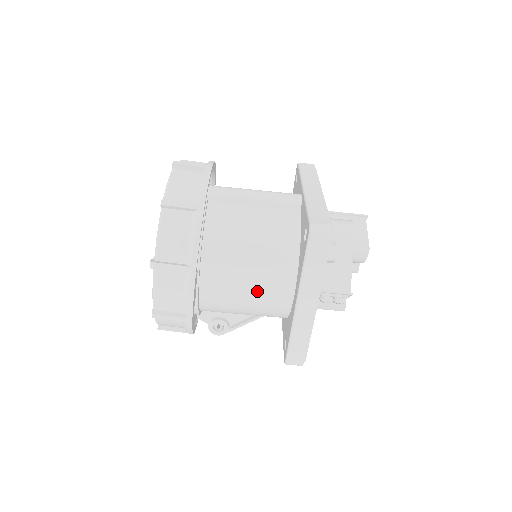
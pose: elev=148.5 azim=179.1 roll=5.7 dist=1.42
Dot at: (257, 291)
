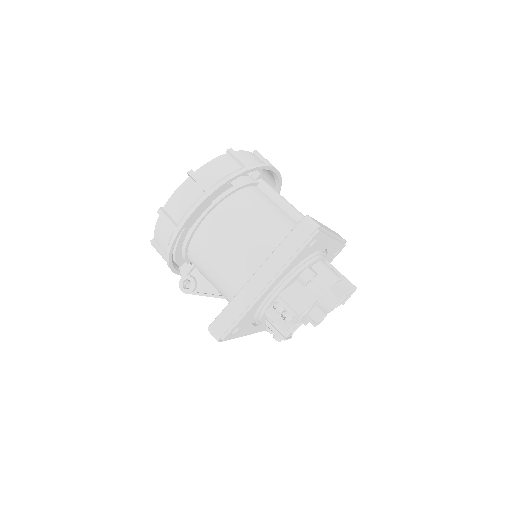
Dot at: (236, 253)
